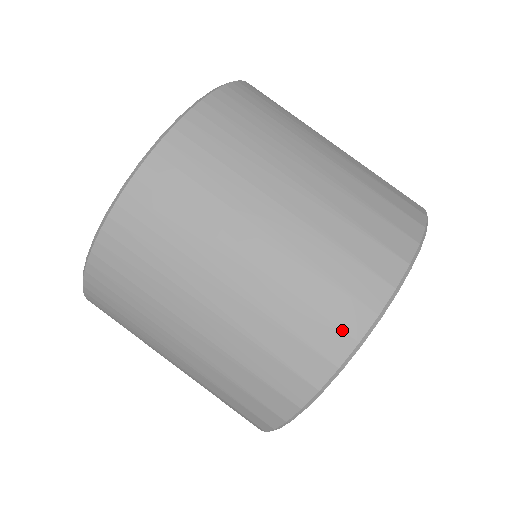
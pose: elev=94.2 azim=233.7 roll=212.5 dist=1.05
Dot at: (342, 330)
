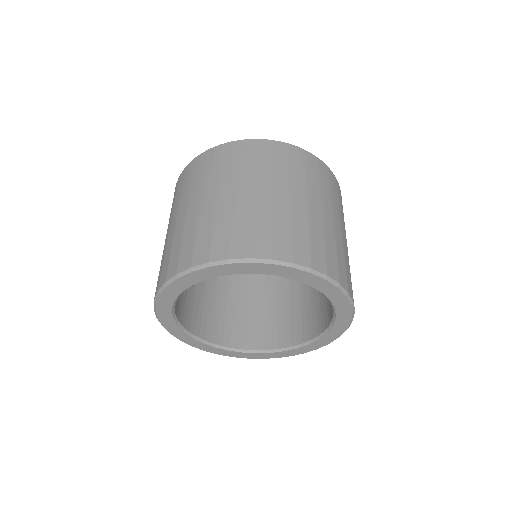
Dot at: (193, 257)
